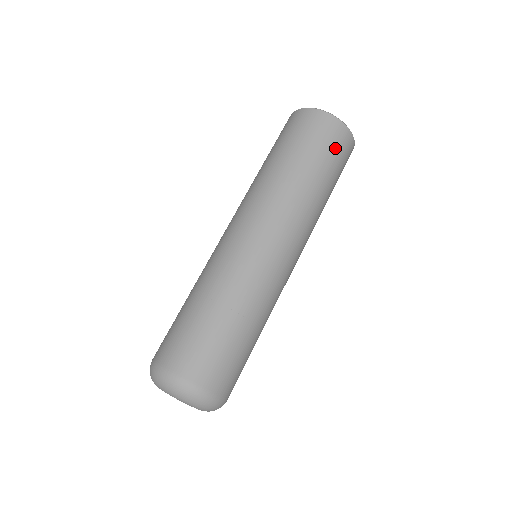
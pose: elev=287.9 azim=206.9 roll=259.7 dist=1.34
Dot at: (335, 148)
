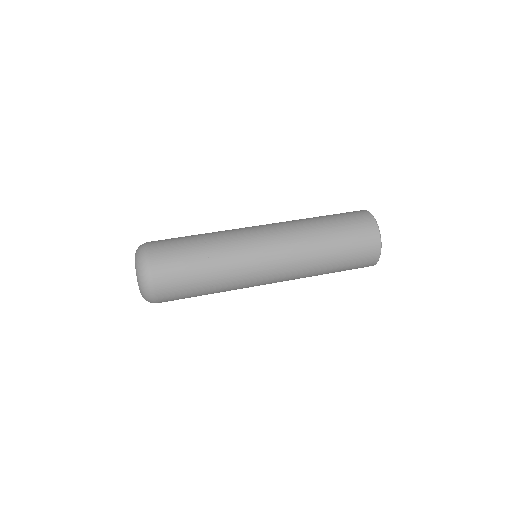
Dot at: (347, 214)
